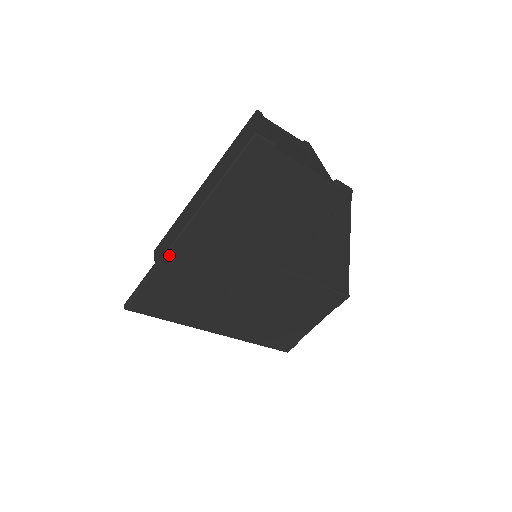
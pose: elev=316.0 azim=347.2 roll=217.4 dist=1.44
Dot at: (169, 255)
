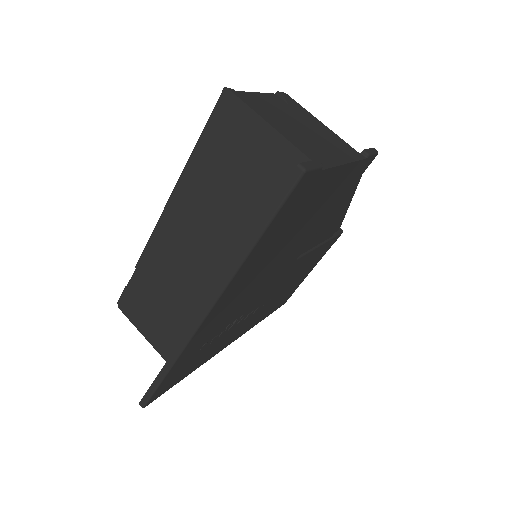
Dot at: (191, 341)
